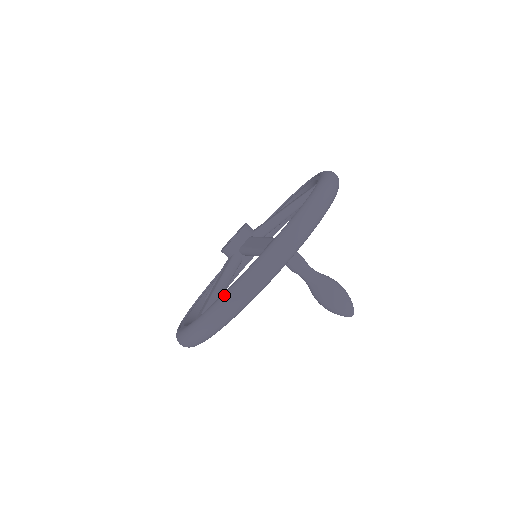
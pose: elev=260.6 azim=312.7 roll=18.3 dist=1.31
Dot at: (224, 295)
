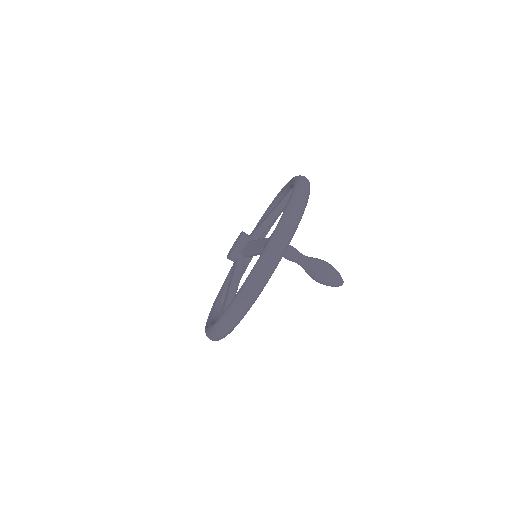
Dot at: (241, 290)
